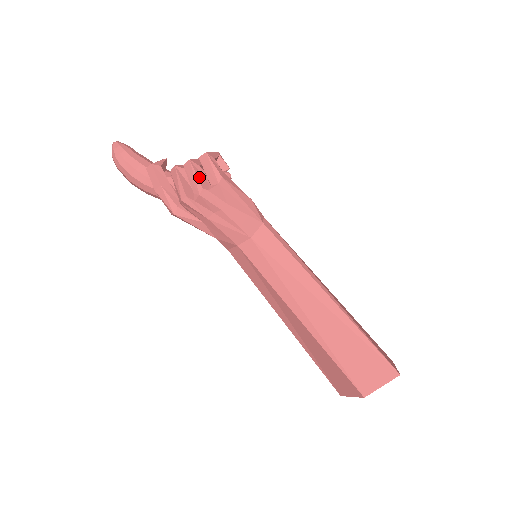
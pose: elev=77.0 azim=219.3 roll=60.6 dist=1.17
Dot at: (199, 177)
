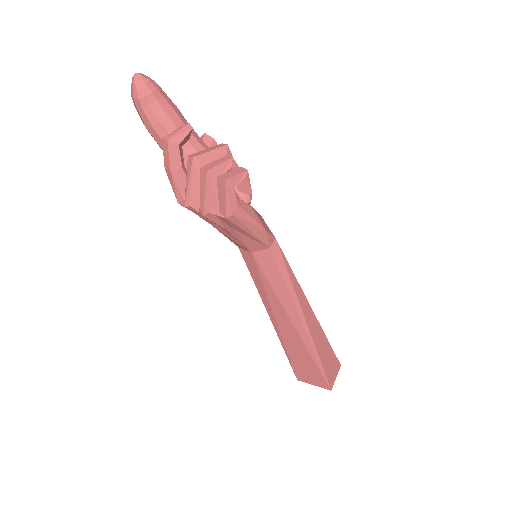
Dot at: (210, 196)
